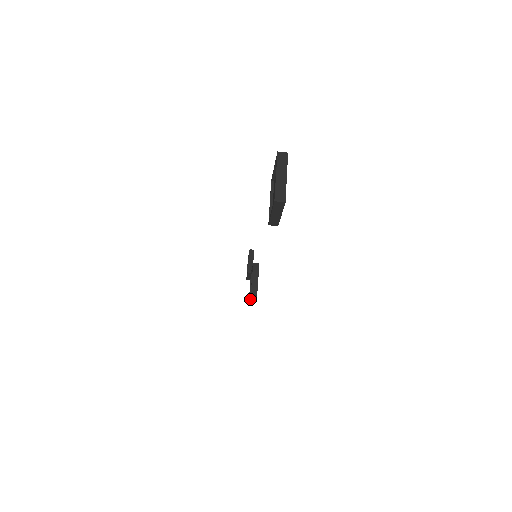
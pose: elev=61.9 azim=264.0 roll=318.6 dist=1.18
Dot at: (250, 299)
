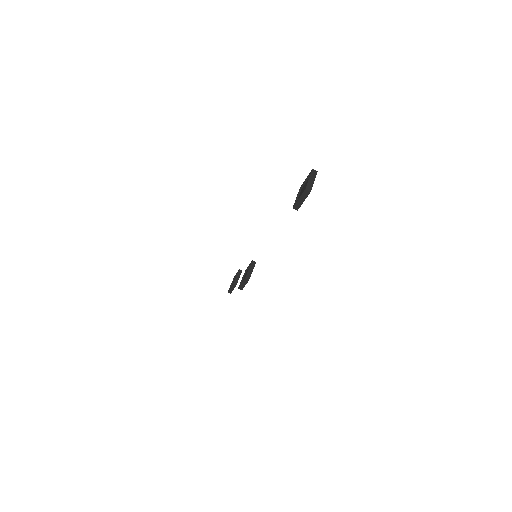
Dot at: (241, 284)
